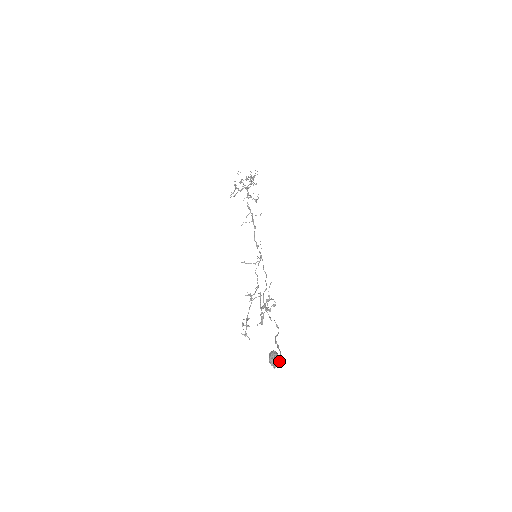
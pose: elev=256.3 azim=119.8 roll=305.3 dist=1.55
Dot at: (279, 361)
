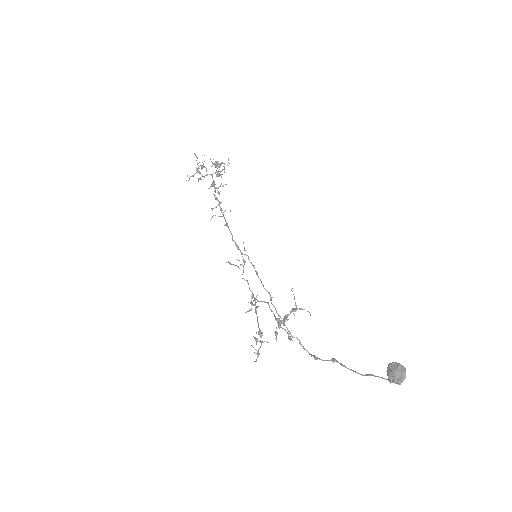
Dot at: (405, 375)
